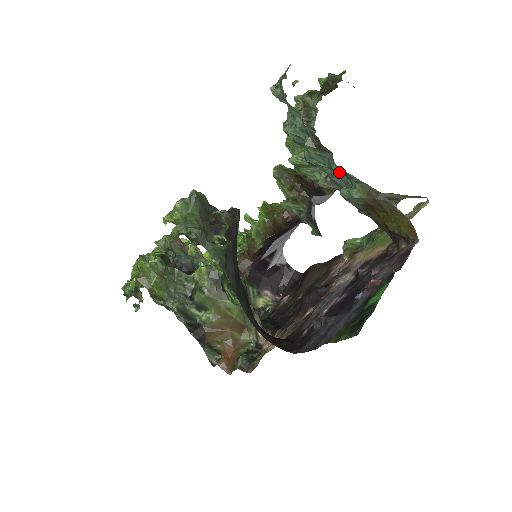
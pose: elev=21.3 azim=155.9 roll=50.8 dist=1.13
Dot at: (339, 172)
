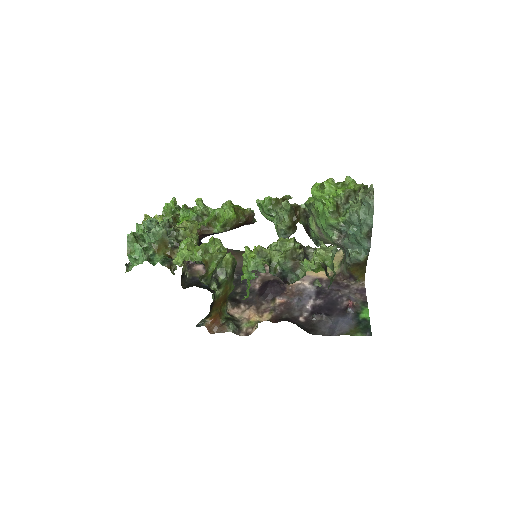
Dot at: (367, 249)
